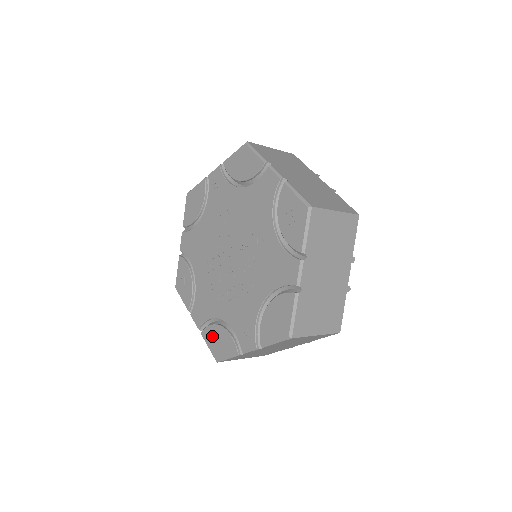
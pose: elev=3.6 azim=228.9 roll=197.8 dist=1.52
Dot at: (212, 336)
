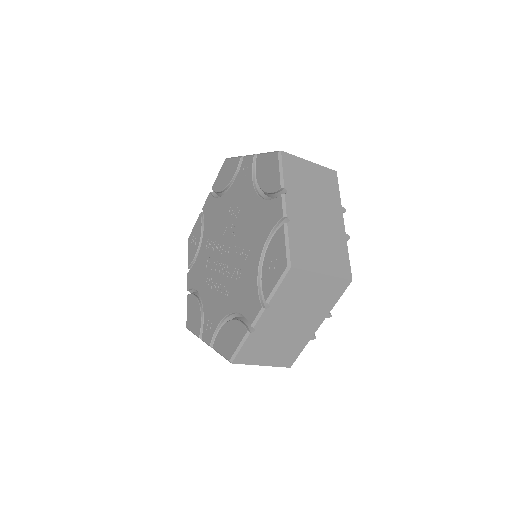
Dot at: (192, 306)
